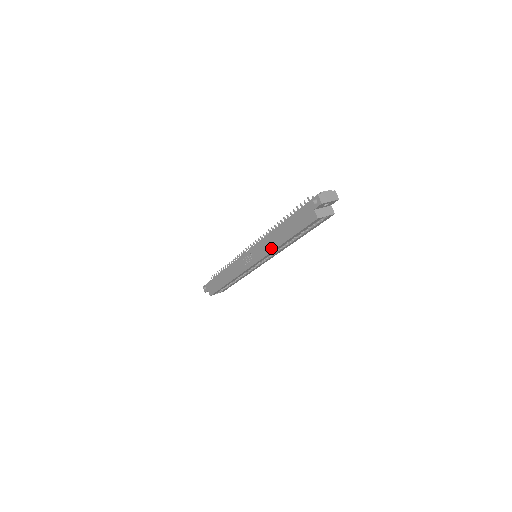
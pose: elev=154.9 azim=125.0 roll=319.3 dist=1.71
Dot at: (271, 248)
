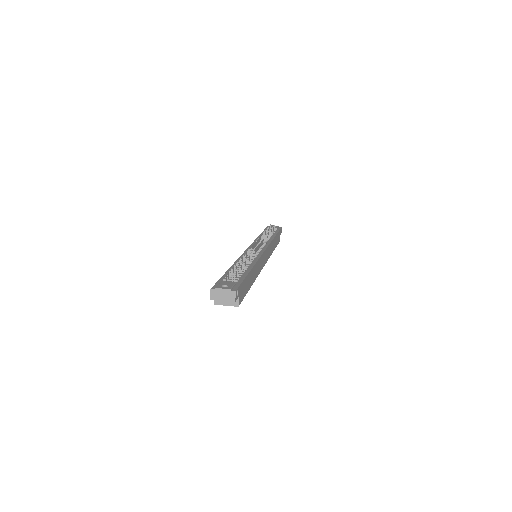
Dot at: occluded
